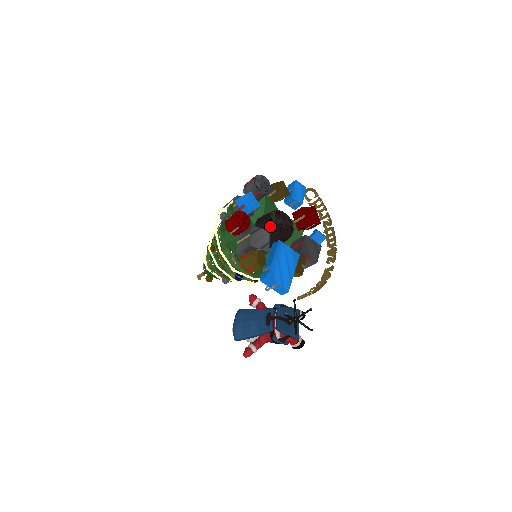
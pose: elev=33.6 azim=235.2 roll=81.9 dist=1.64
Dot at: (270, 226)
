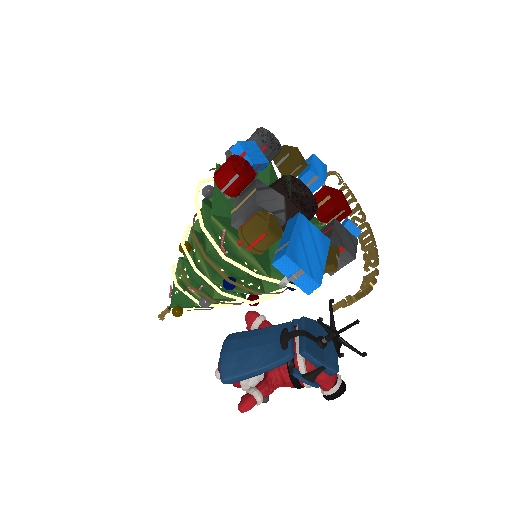
Dot at: (284, 190)
